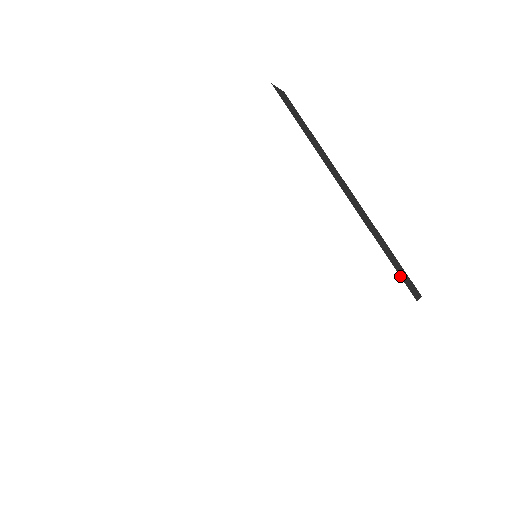
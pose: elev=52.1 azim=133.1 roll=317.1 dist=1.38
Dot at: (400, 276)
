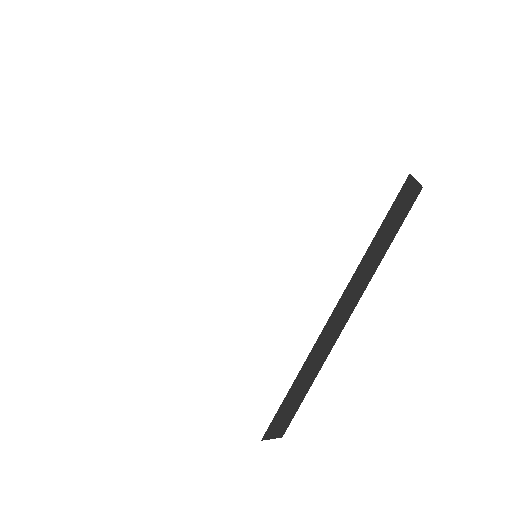
Dot at: occluded
